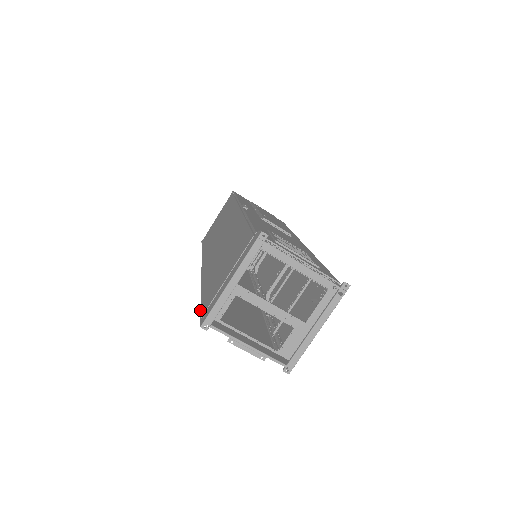
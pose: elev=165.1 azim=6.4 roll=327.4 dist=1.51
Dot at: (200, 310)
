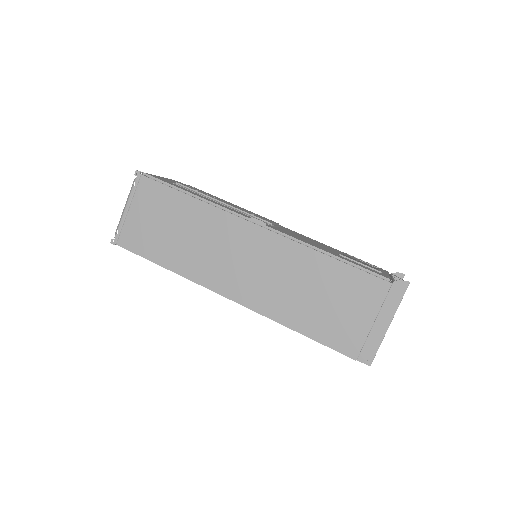
Dot at: occluded
